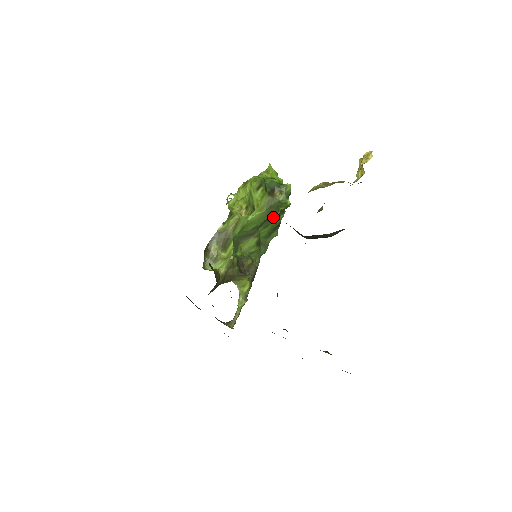
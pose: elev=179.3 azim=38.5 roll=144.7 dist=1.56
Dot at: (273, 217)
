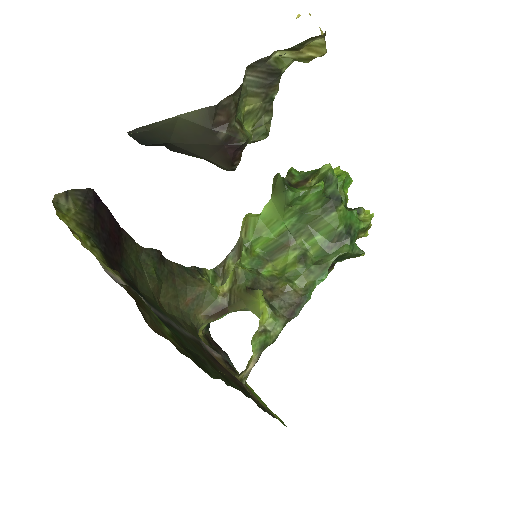
Dot at: (313, 215)
